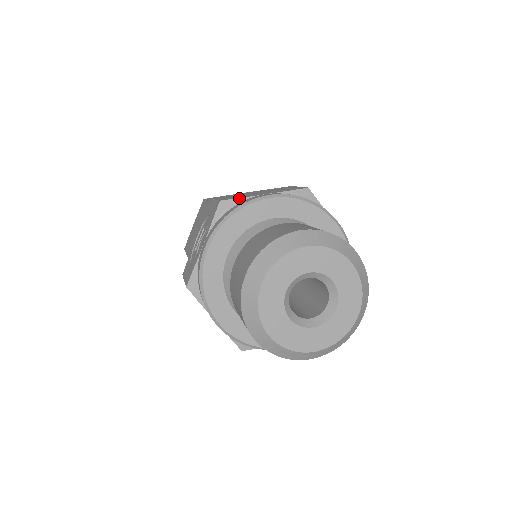
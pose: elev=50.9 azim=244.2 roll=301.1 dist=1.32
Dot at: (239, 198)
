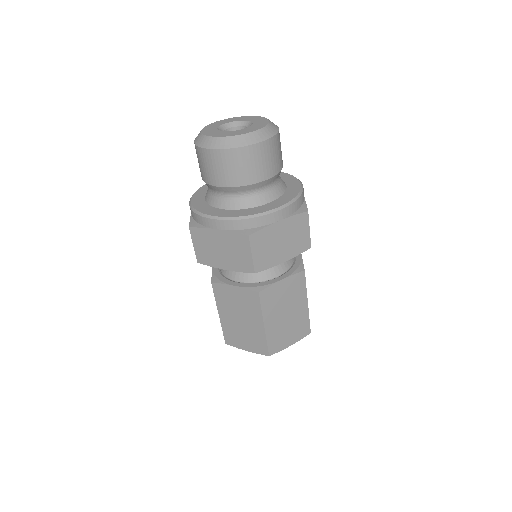
Dot at: occluded
